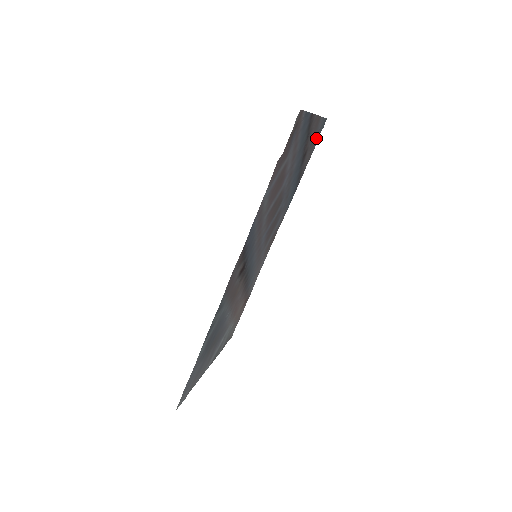
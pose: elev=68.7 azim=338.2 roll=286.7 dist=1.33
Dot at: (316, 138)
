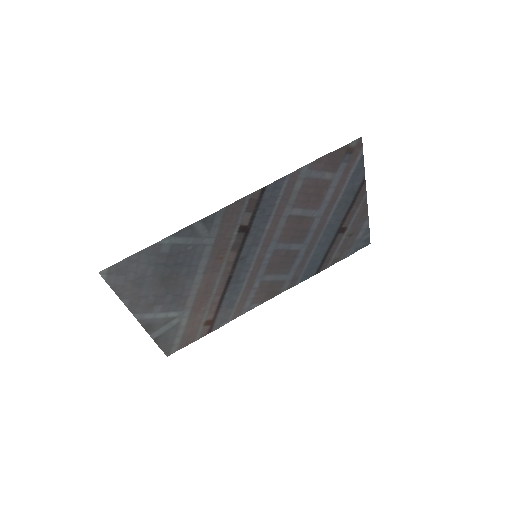
Dot at: (355, 243)
